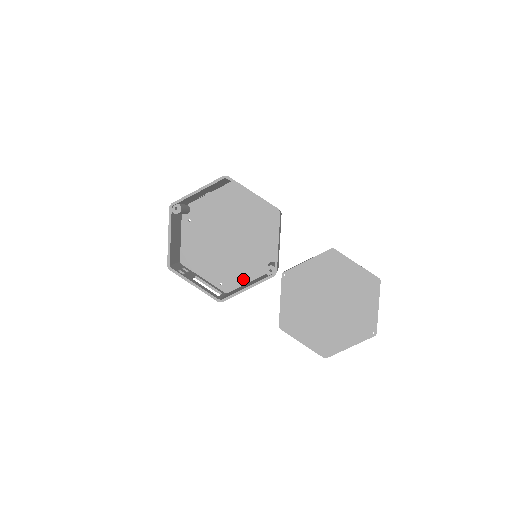
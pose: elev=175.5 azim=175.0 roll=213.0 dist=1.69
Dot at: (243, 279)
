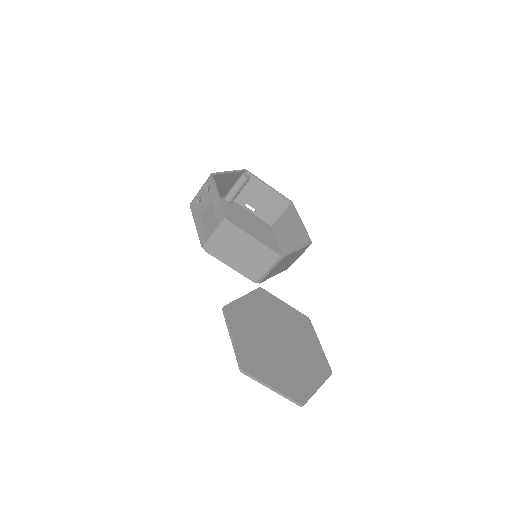
Dot at: occluded
